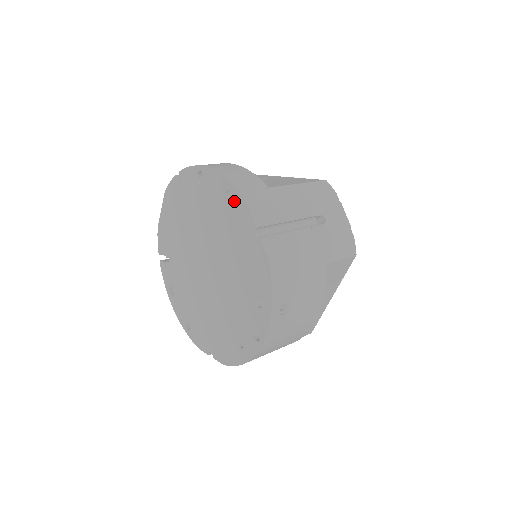
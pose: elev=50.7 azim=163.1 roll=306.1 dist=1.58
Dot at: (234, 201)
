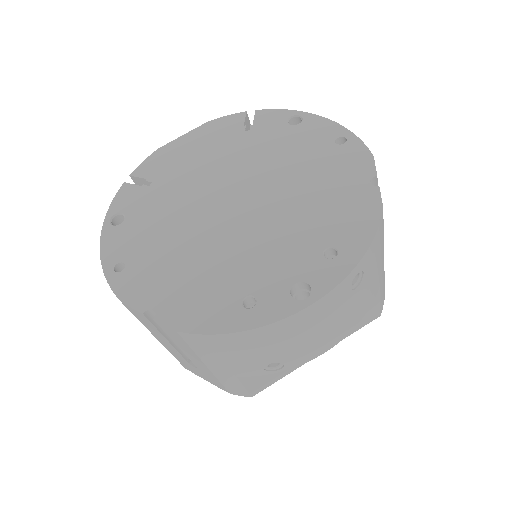
Dot at: (349, 147)
